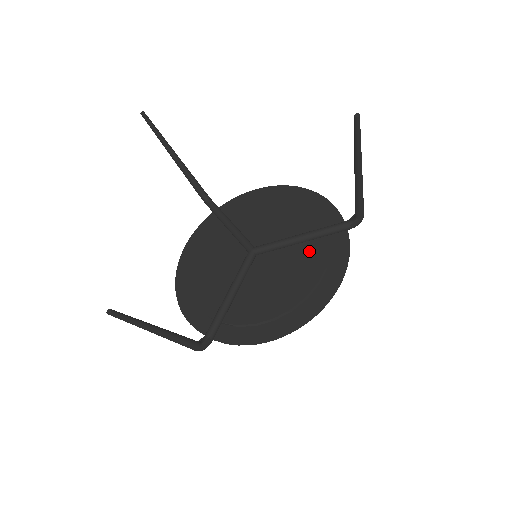
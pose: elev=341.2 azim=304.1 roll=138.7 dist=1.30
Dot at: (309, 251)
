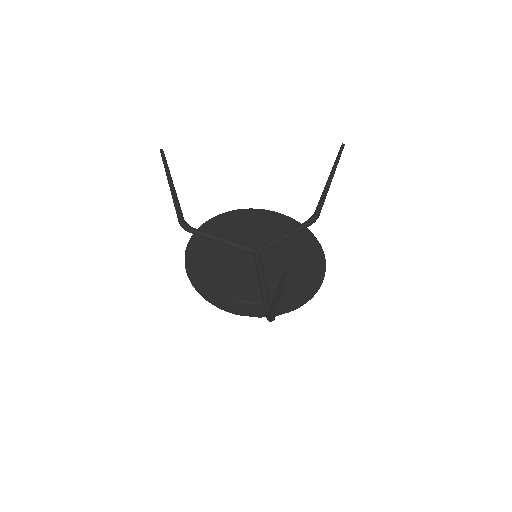
Dot at: (294, 243)
